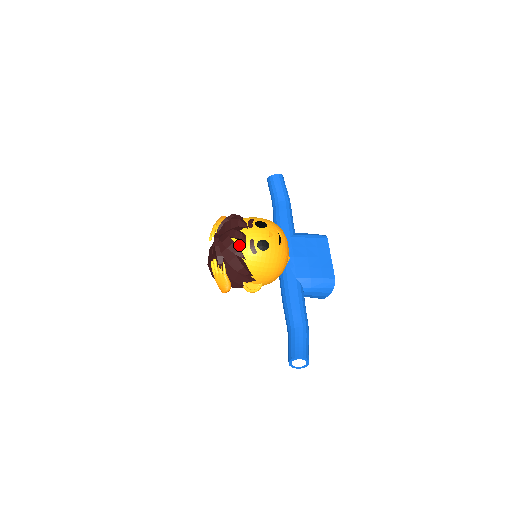
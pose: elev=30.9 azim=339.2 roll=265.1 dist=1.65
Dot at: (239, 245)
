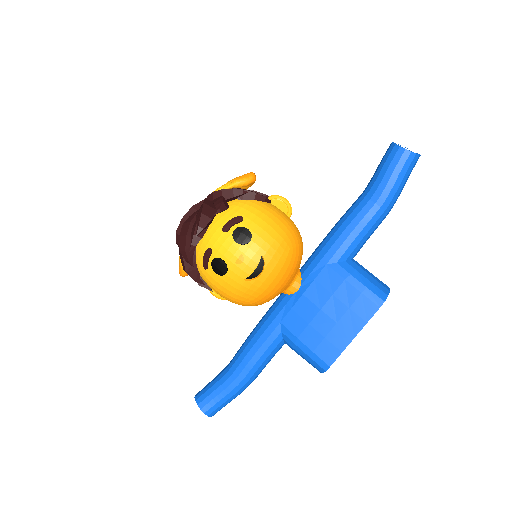
Dot at: (199, 242)
